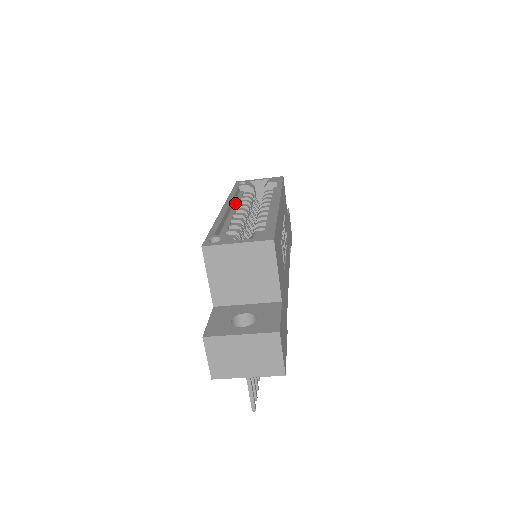
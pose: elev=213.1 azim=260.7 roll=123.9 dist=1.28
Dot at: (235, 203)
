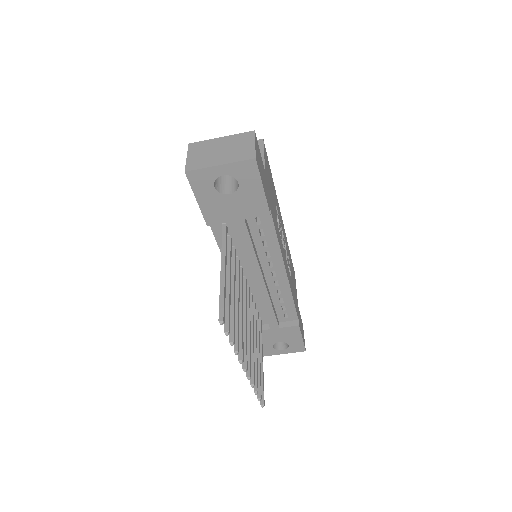
Dot at: occluded
